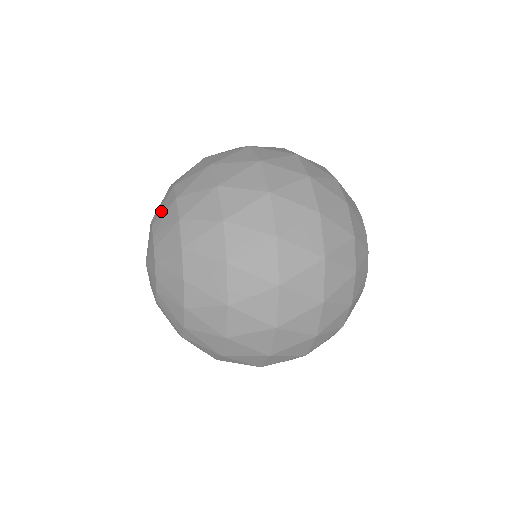
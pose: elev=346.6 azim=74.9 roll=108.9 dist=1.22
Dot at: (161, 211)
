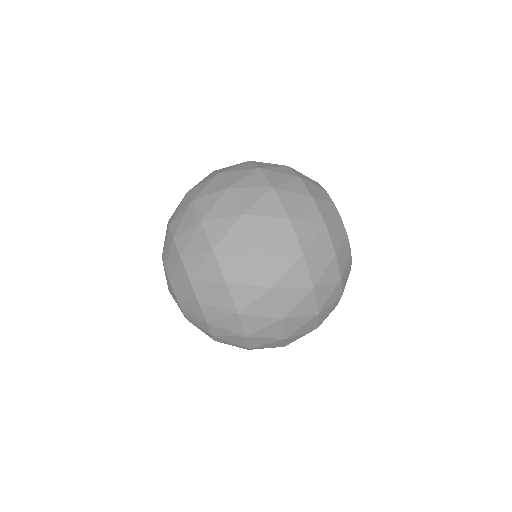
Dot at: (175, 276)
